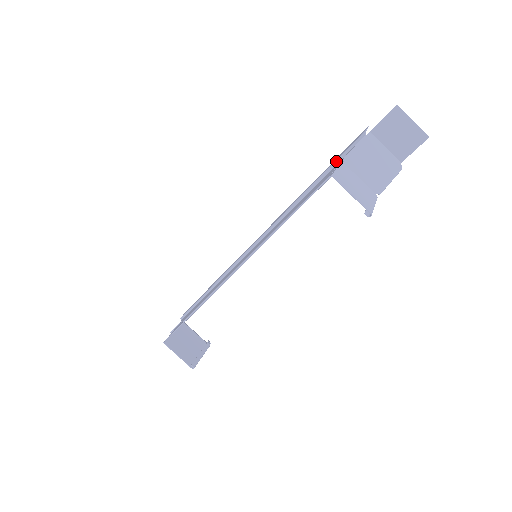
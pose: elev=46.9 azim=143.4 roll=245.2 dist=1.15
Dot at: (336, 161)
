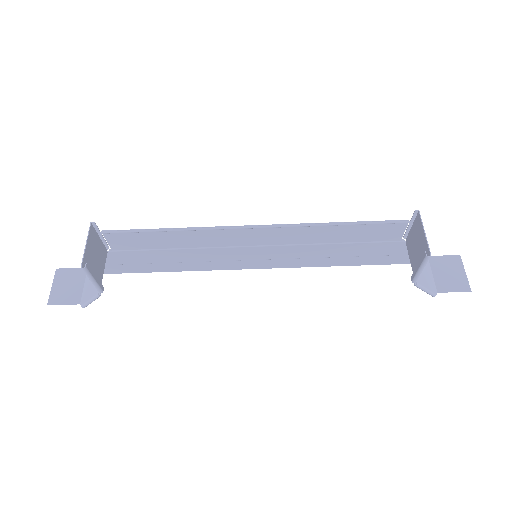
Dot at: (386, 254)
